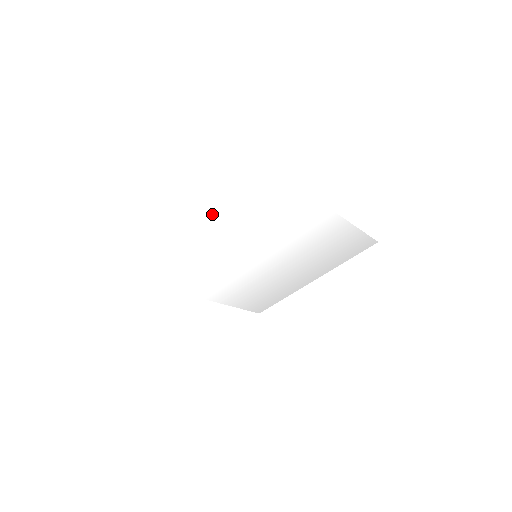
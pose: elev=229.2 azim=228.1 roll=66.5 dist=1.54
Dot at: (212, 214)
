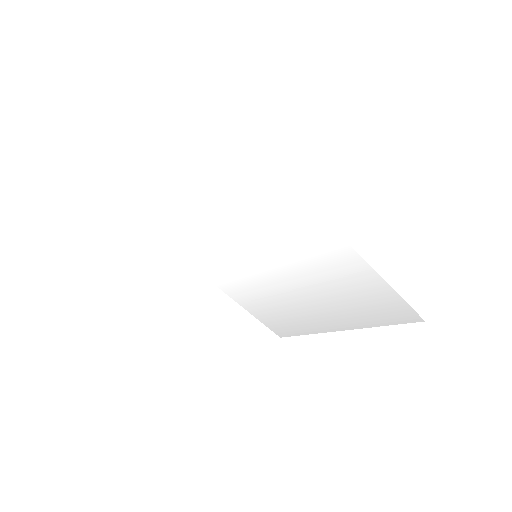
Dot at: (191, 174)
